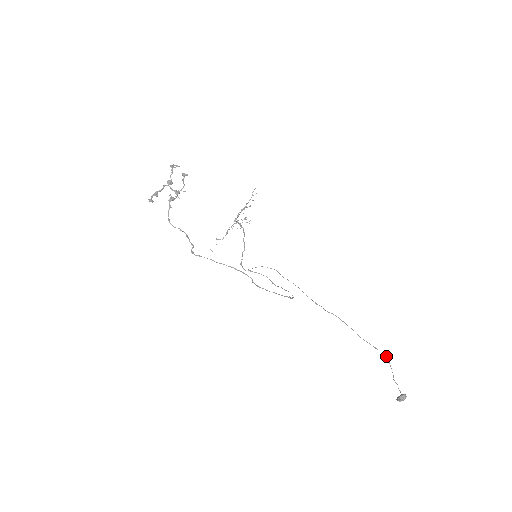
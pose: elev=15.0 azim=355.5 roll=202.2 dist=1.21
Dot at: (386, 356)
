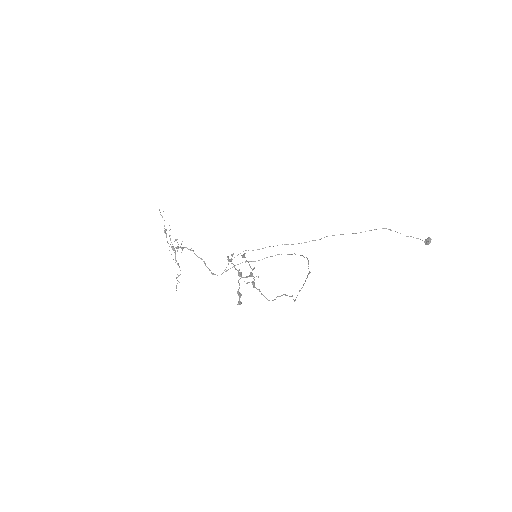
Dot at: (384, 228)
